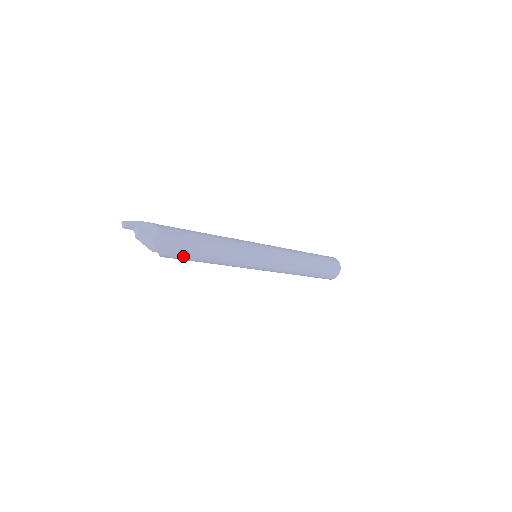
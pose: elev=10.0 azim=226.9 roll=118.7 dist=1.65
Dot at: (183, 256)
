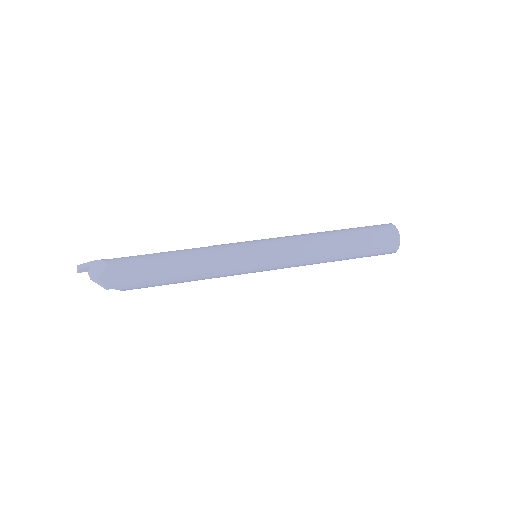
Dot at: (146, 284)
